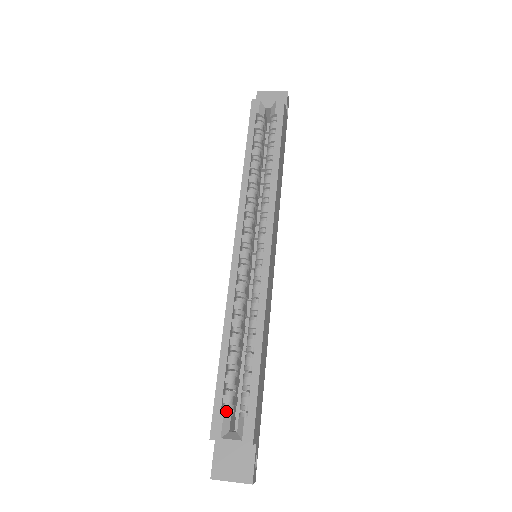
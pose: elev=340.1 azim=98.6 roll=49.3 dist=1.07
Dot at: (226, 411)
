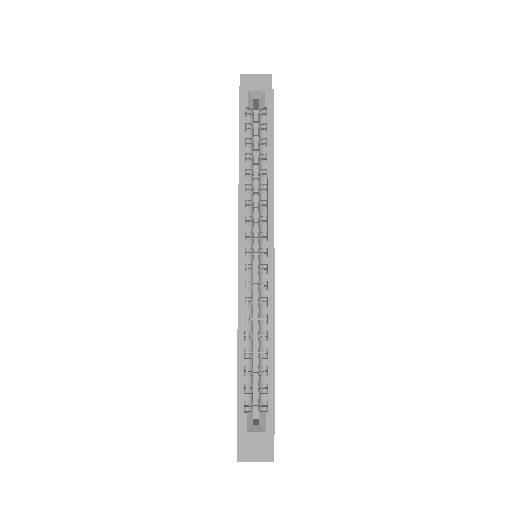
Dot at: (248, 407)
